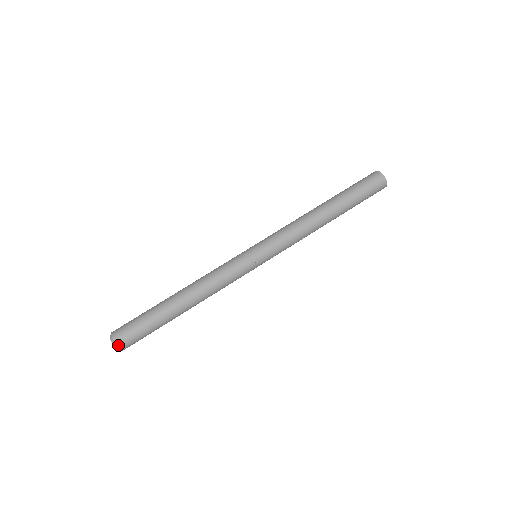
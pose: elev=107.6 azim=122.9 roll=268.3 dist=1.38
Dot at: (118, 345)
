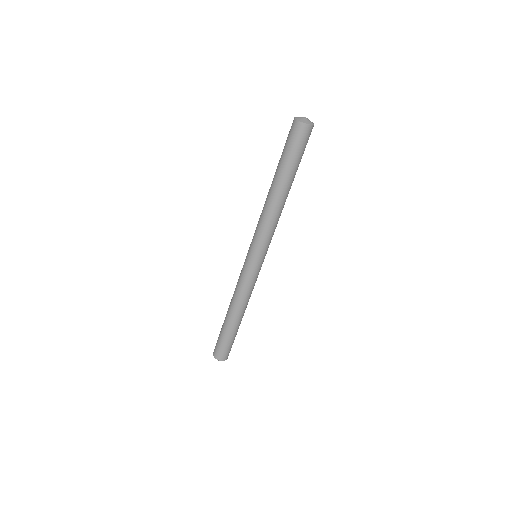
Dot at: (222, 360)
